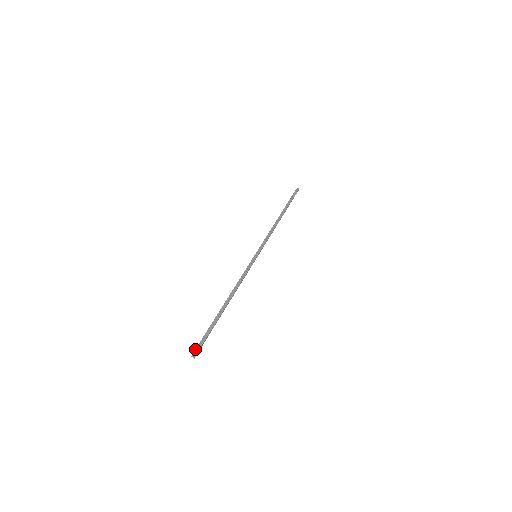
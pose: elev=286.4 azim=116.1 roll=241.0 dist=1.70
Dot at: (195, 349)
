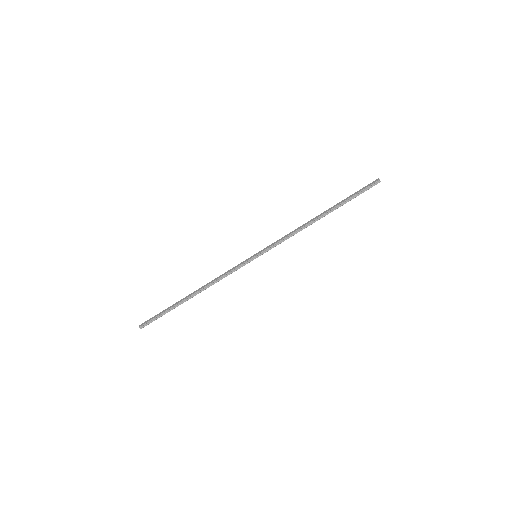
Dot at: (144, 324)
